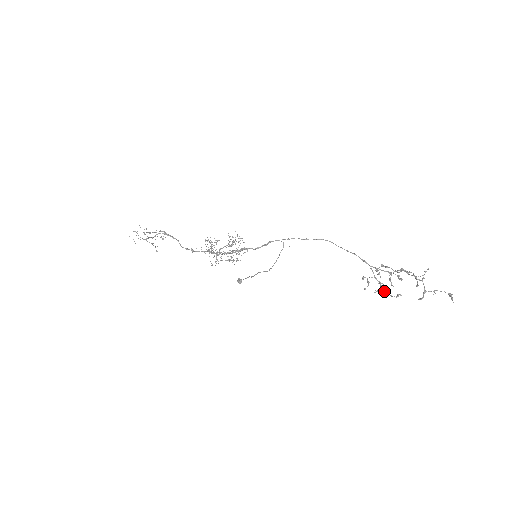
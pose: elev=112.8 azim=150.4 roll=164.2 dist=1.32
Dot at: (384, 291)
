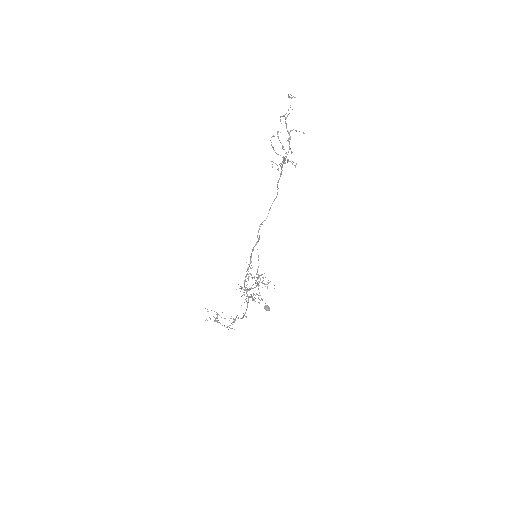
Dot at: (273, 149)
